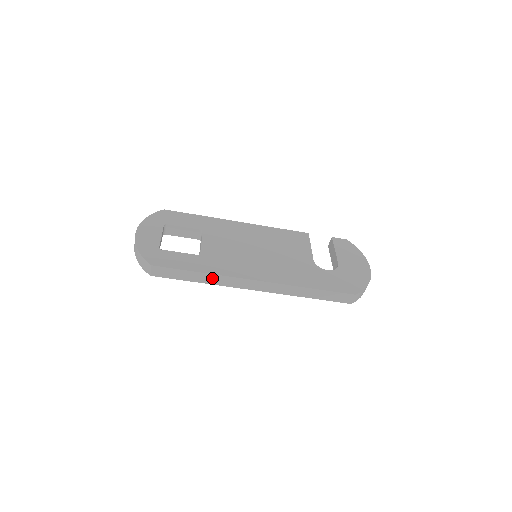
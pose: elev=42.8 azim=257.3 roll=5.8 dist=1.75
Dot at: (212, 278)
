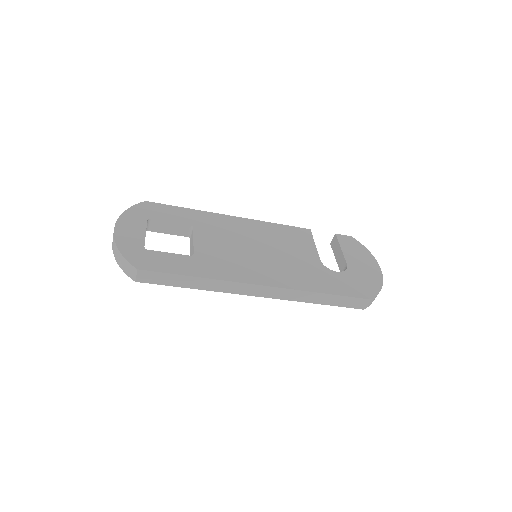
Dot at: (210, 283)
